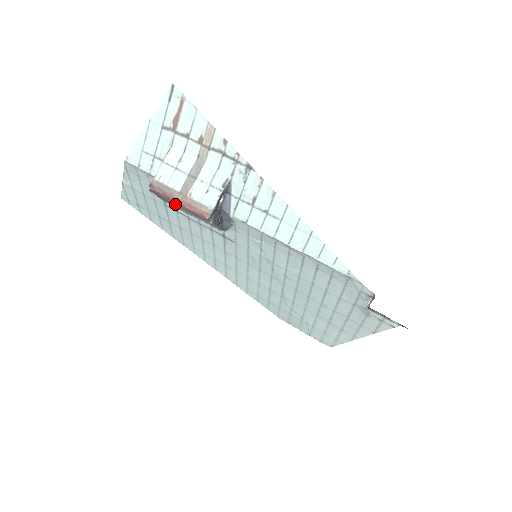
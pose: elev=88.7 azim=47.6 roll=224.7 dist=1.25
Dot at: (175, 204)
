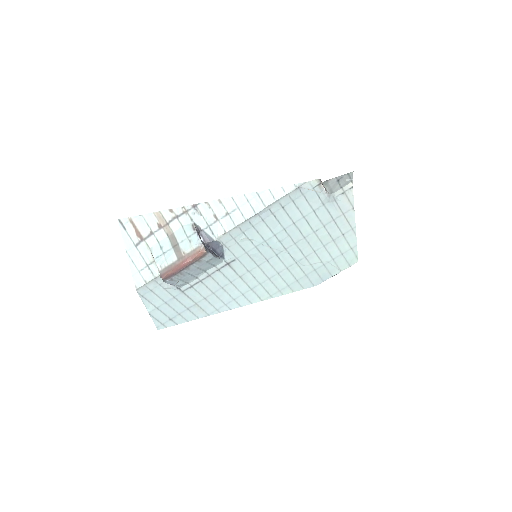
Dot at: (183, 269)
